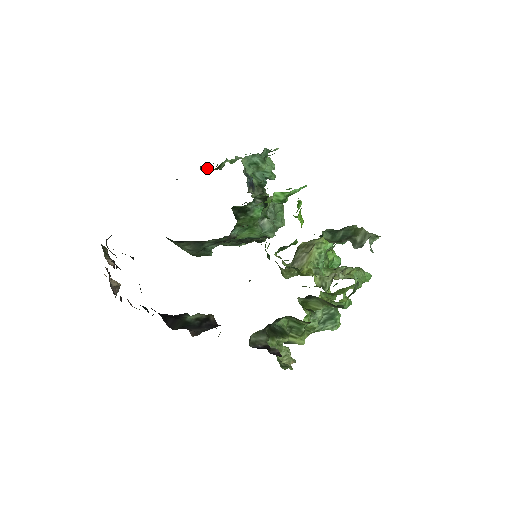
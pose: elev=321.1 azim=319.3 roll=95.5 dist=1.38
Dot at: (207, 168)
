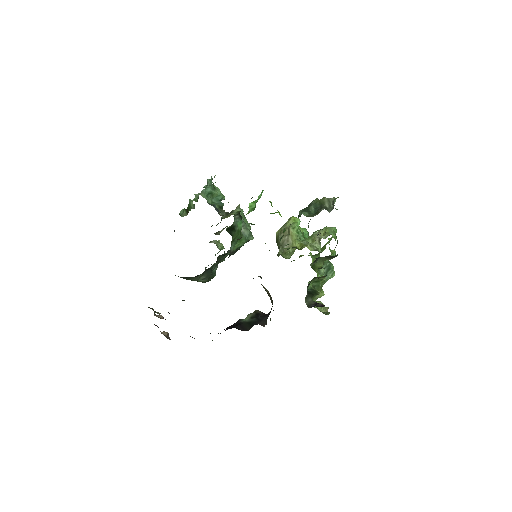
Dot at: (184, 213)
